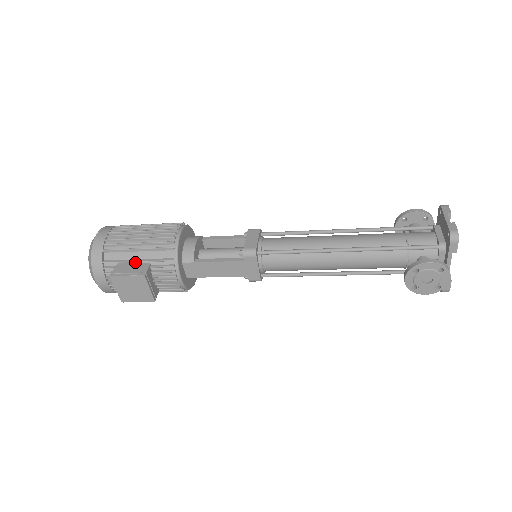
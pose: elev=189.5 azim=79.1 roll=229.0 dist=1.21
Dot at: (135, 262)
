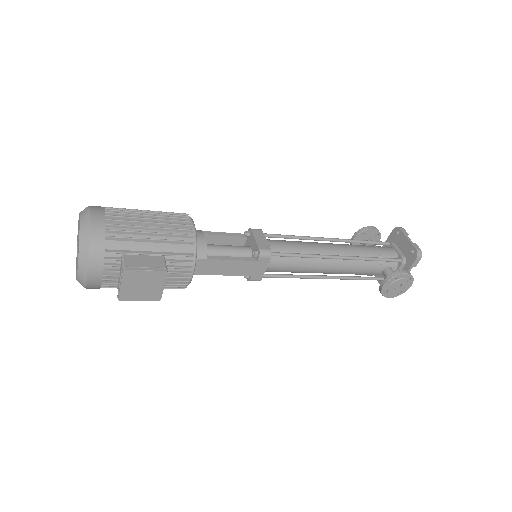
Dot at: (146, 254)
